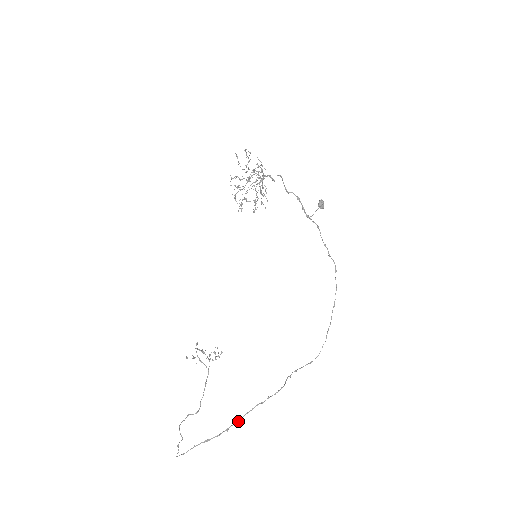
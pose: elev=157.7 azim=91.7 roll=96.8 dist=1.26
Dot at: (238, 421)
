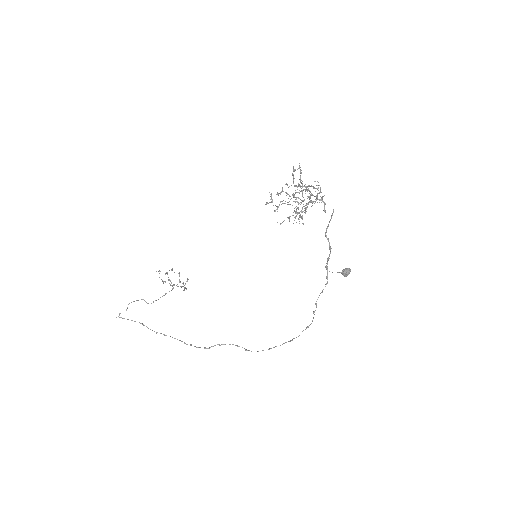
Dot at: (166, 335)
